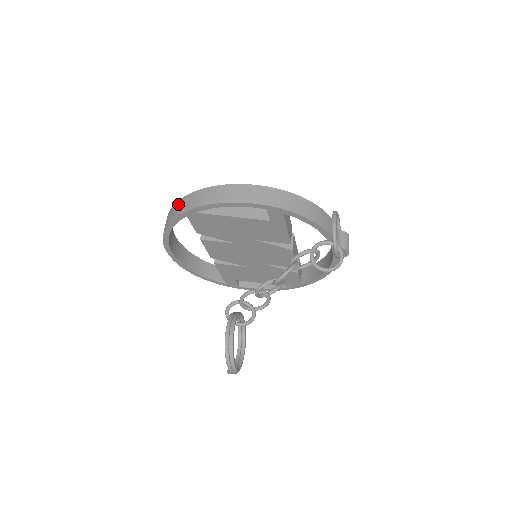
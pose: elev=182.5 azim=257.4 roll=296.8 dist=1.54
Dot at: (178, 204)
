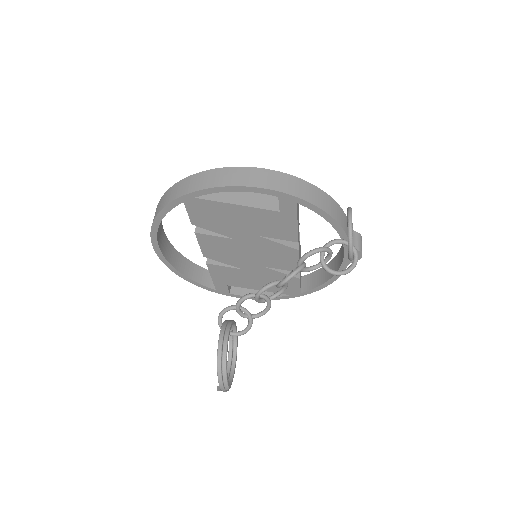
Dot at: (173, 188)
